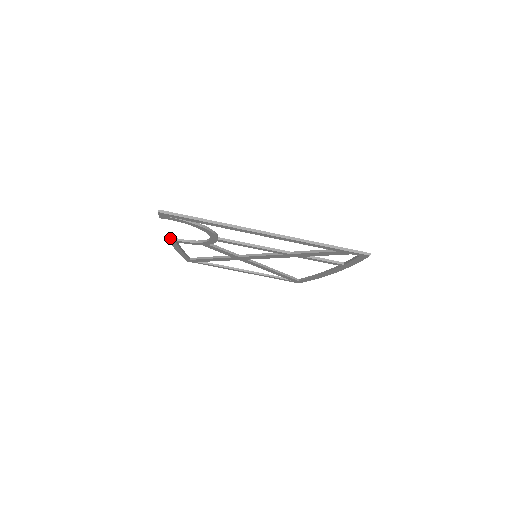
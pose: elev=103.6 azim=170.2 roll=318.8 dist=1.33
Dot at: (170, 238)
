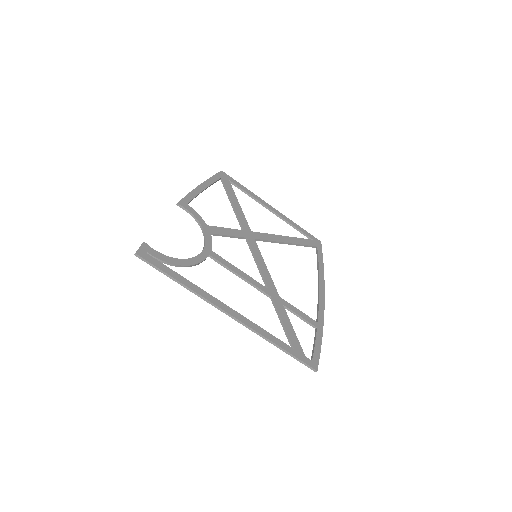
Dot at: (179, 205)
